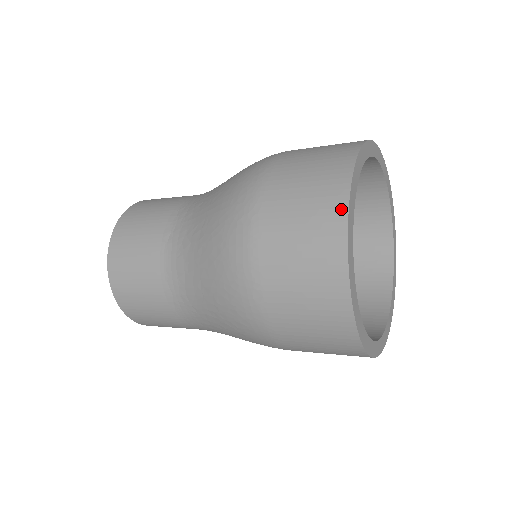
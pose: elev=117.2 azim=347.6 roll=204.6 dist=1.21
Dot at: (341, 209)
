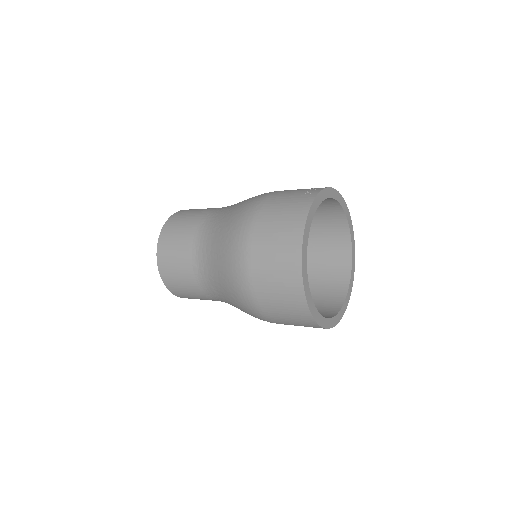
Dot at: (300, 288)
